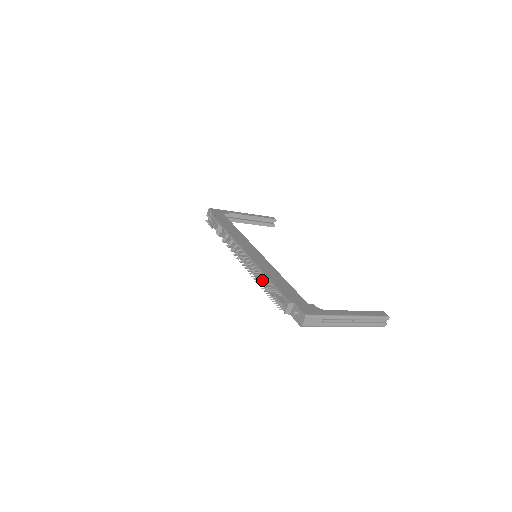
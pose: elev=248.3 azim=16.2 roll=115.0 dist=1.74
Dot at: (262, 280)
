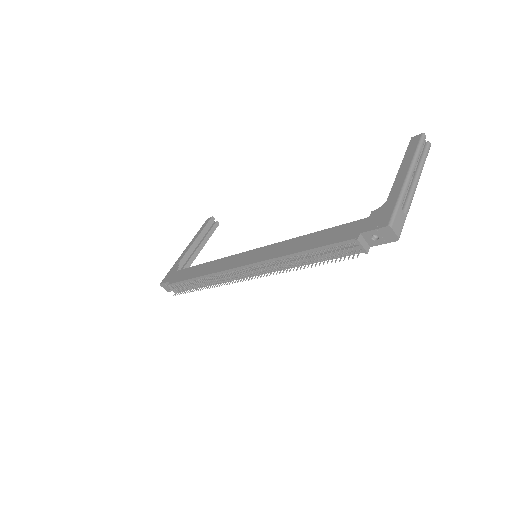
Dot at: occluded
